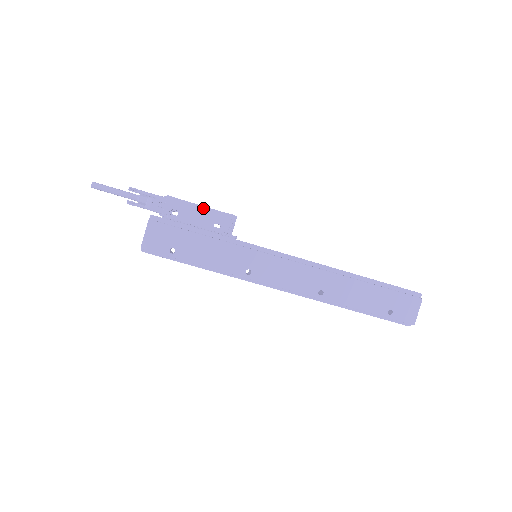
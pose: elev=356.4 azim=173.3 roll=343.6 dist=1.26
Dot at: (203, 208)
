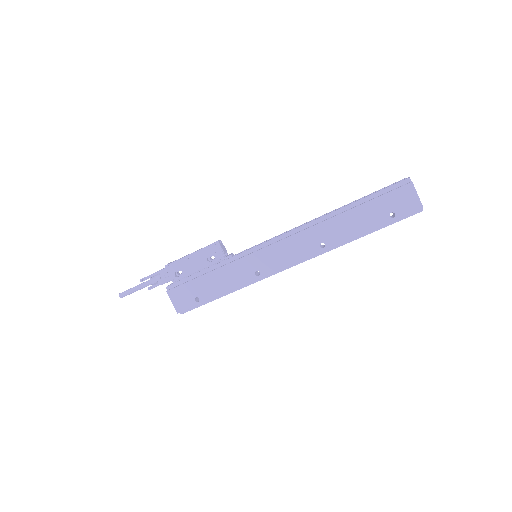
Dot at: (192, 255)
